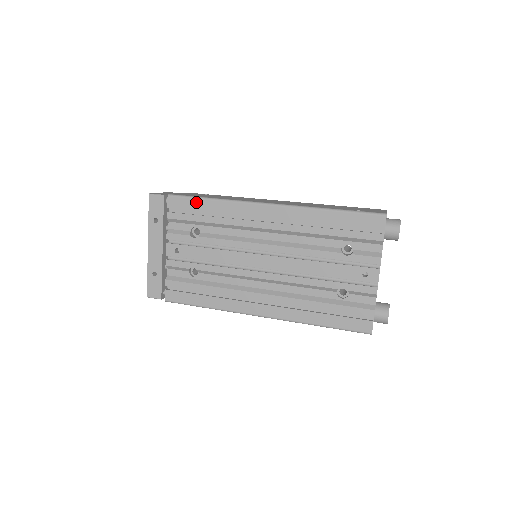
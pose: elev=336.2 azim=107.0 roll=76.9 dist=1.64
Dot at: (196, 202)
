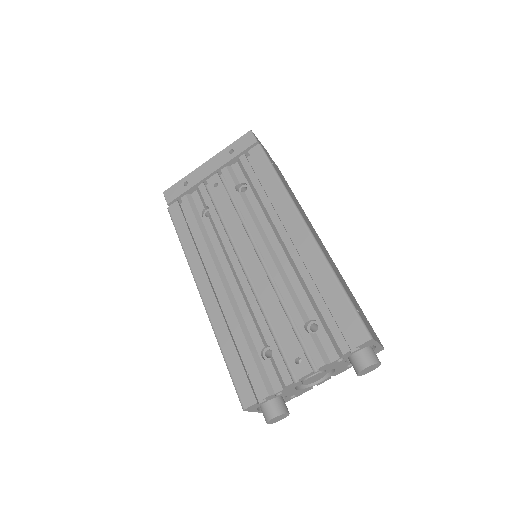
Dot at: (268, 168)
